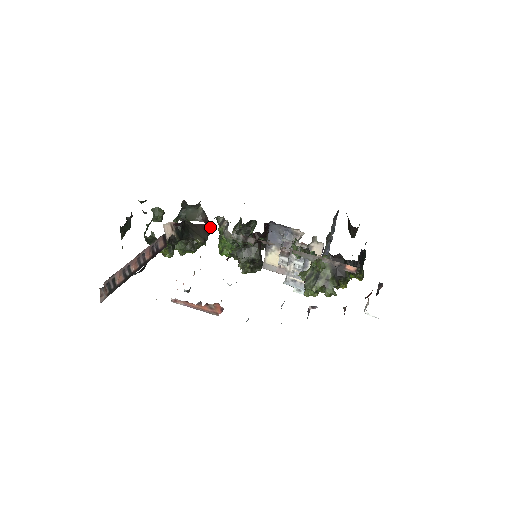
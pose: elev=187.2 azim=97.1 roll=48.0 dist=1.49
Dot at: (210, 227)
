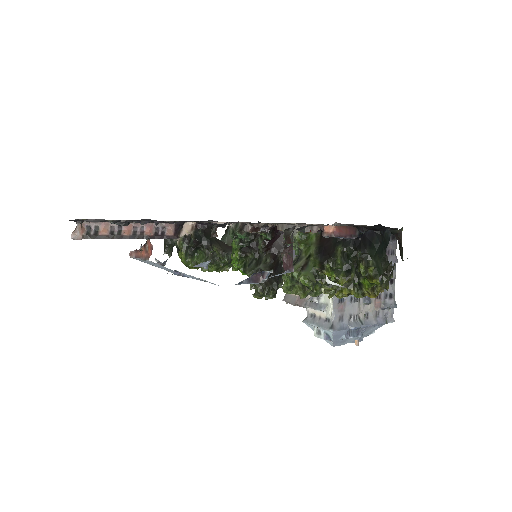
Dot at: occluded
